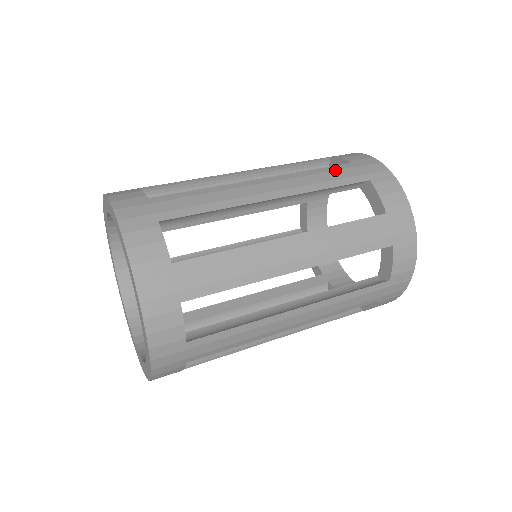
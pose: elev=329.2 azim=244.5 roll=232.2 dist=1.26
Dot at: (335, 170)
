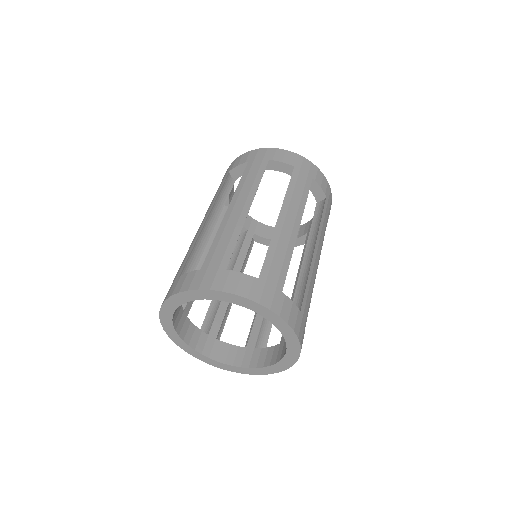
Dot at: (297, 181)
